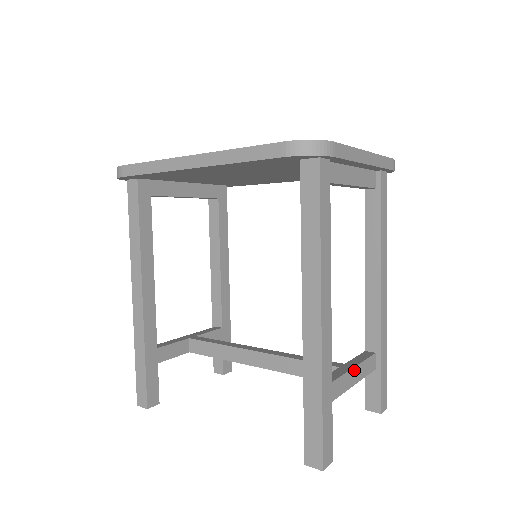
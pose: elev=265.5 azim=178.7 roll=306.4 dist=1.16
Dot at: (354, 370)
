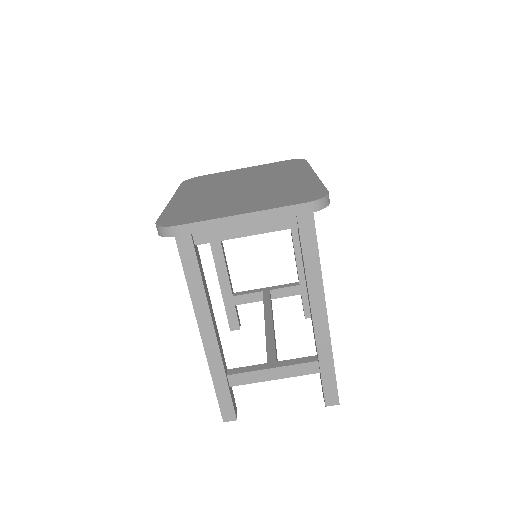
Dot at: (274, 370)
